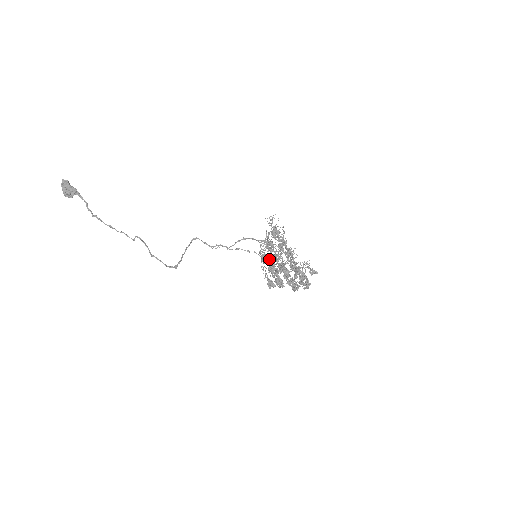
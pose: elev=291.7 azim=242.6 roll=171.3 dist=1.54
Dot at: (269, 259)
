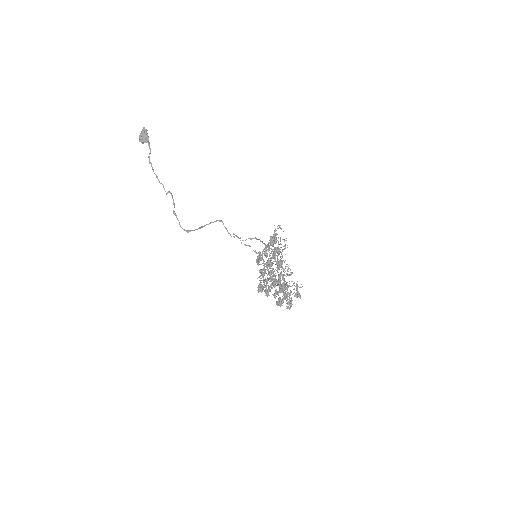
Dot at: occluded
